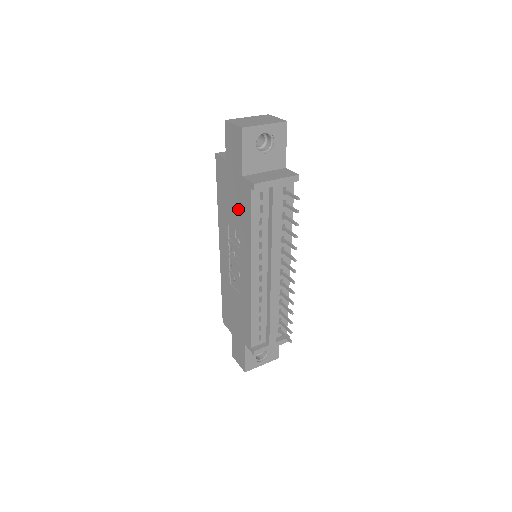
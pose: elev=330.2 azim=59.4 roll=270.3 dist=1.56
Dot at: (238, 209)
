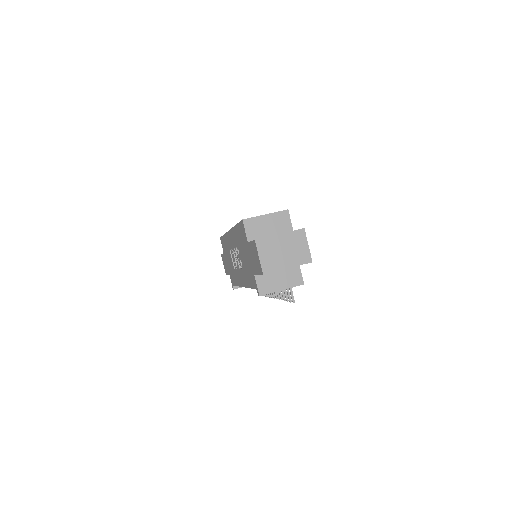
Dot at: (246, 267)
